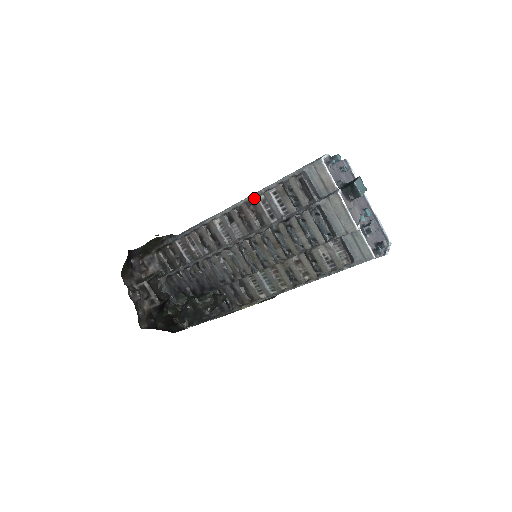
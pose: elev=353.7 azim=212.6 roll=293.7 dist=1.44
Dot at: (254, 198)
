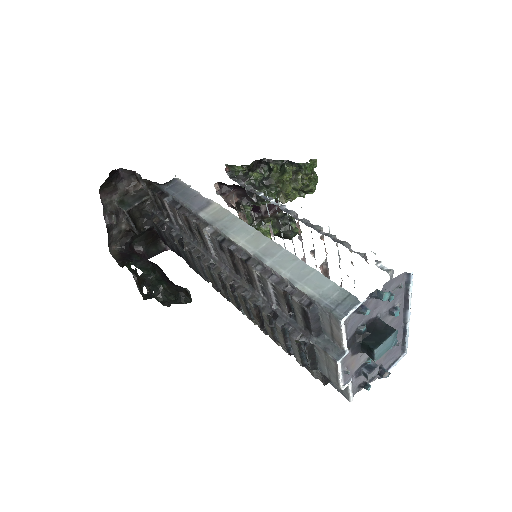
Dot at: (250, 265)
